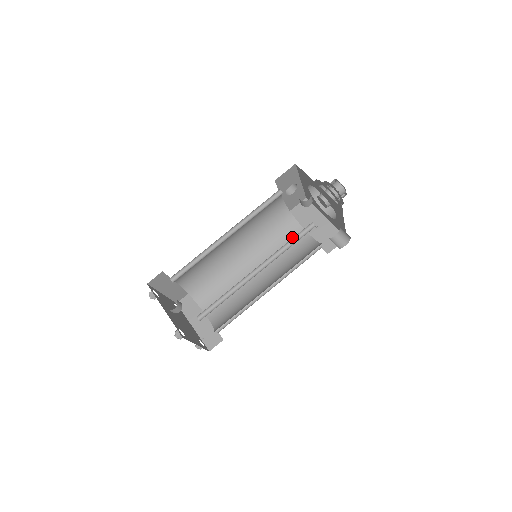
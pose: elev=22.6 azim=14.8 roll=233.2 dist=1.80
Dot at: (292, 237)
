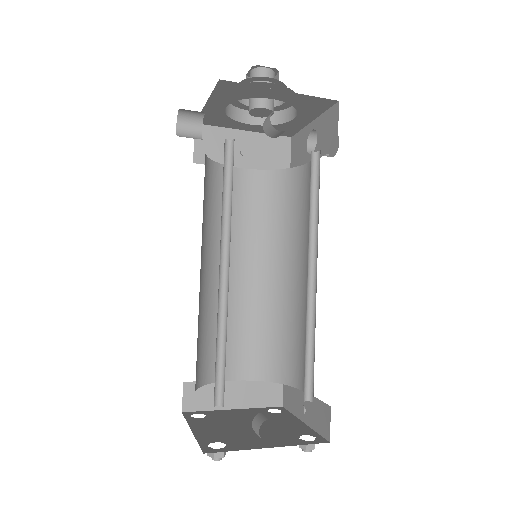
Dot at: (235, 190)
